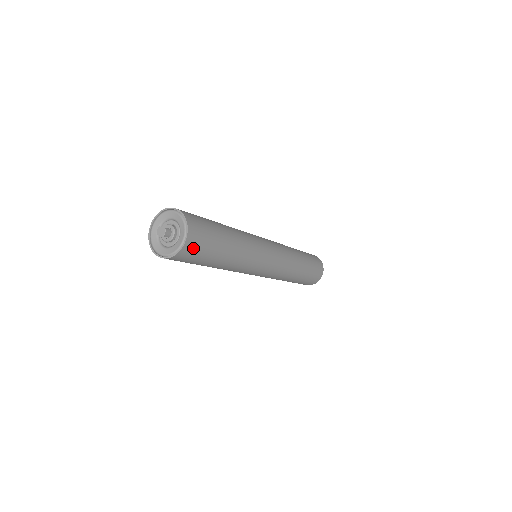
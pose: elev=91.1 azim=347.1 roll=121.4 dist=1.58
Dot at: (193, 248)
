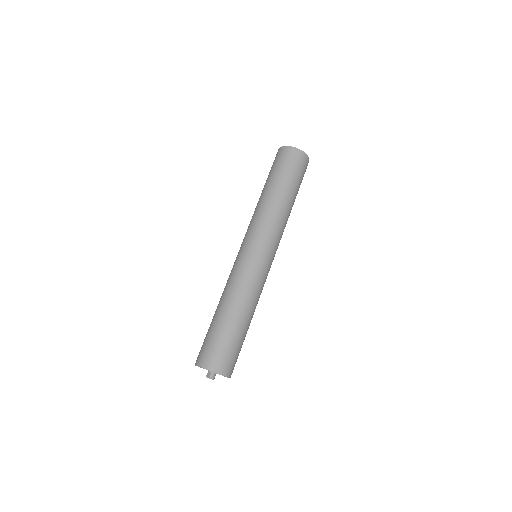
Dot at: (232, 367)
